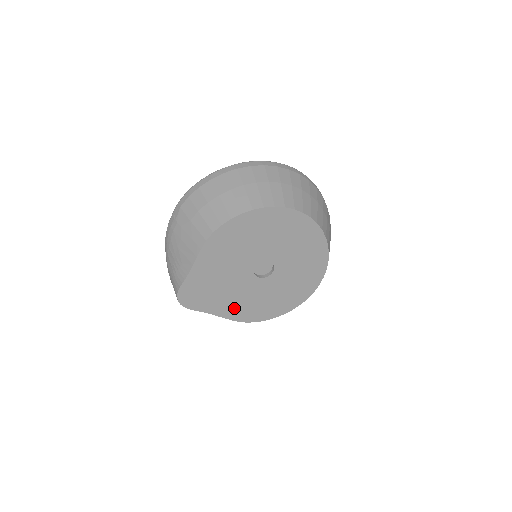
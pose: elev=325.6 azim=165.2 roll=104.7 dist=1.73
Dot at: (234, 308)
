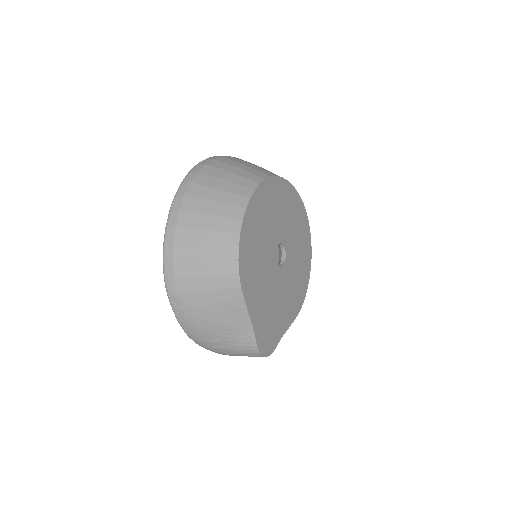
Dot at: (290, 308)
